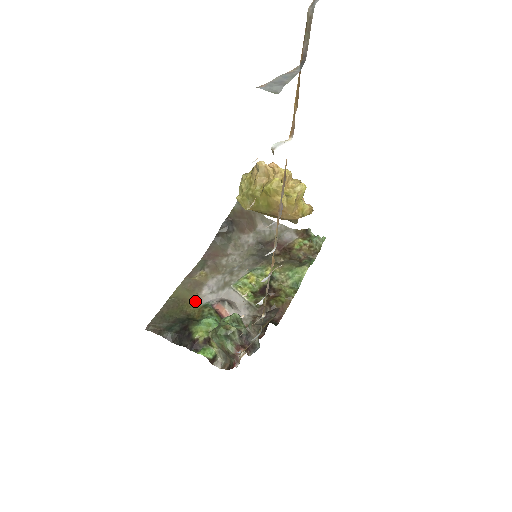
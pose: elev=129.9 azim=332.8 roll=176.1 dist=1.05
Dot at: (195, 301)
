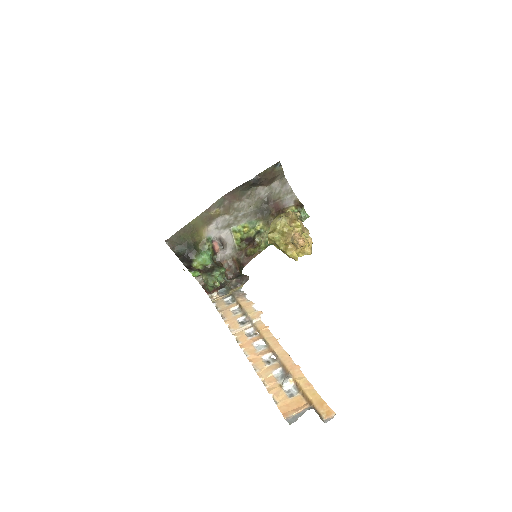
Dot at: (203, 232)
